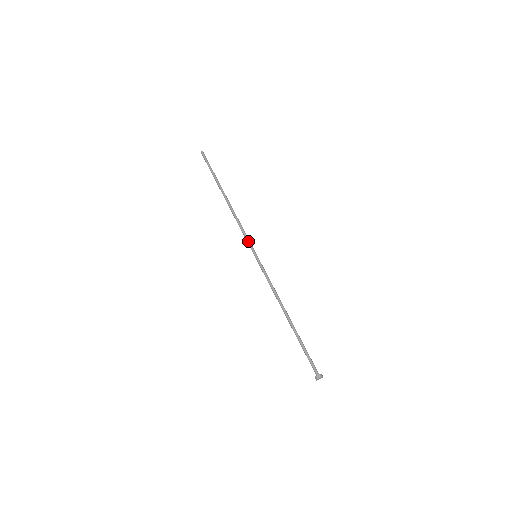
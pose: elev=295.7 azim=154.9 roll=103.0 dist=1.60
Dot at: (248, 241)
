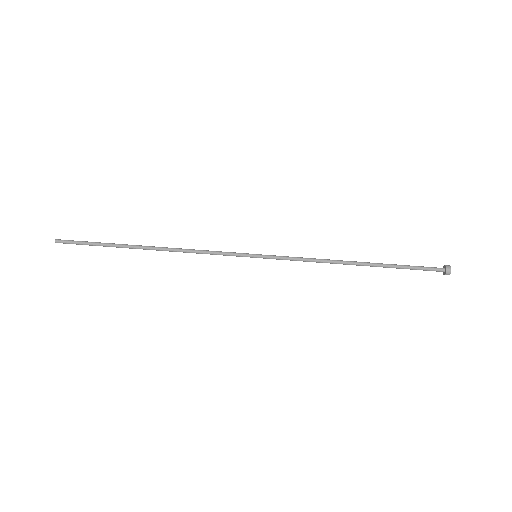
Dot at: (230, 255)
